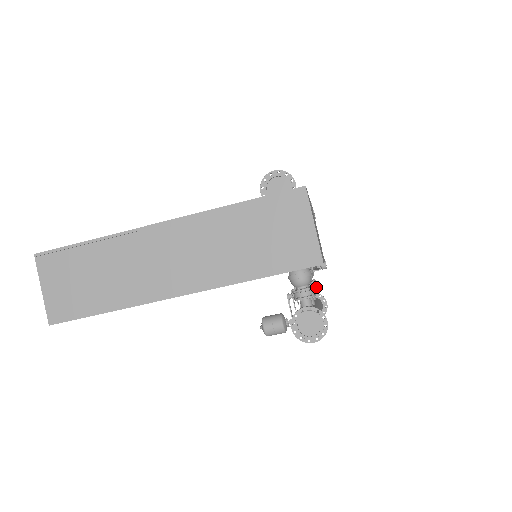
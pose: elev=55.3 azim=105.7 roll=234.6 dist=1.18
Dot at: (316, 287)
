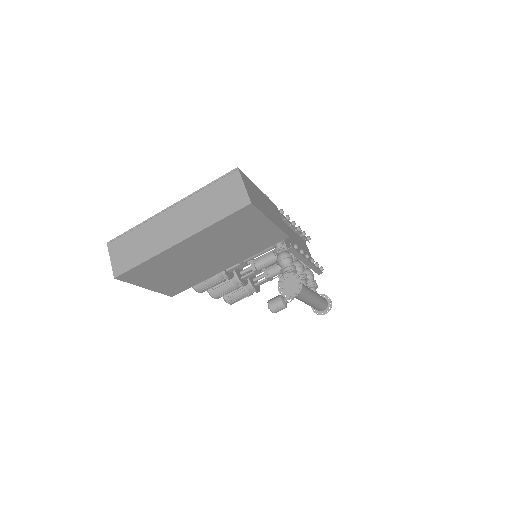
Dot at: (316, 285)
